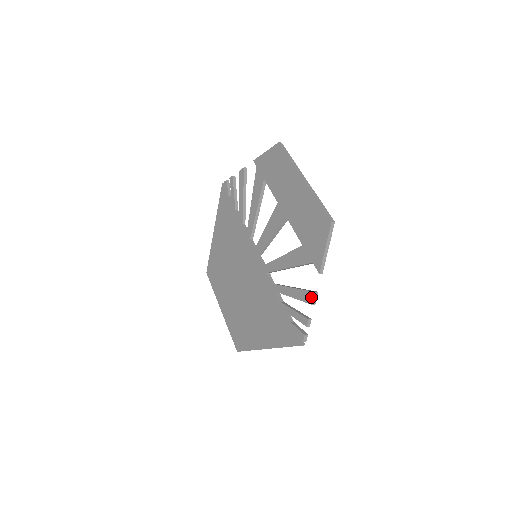
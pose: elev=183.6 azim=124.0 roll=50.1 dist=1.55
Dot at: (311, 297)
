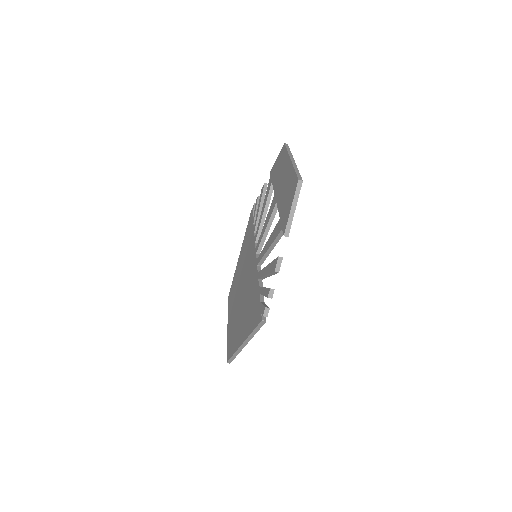
Dot at: (275, 264)
